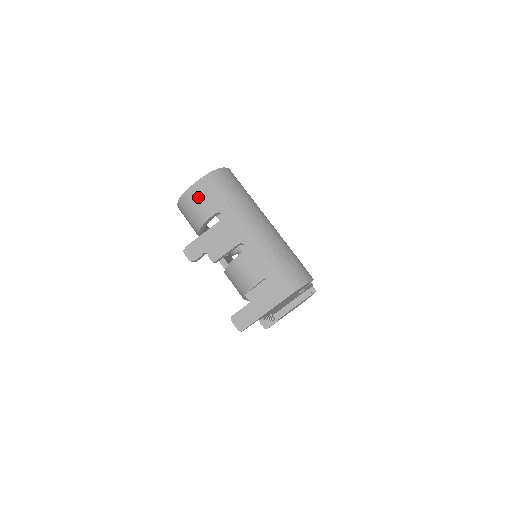
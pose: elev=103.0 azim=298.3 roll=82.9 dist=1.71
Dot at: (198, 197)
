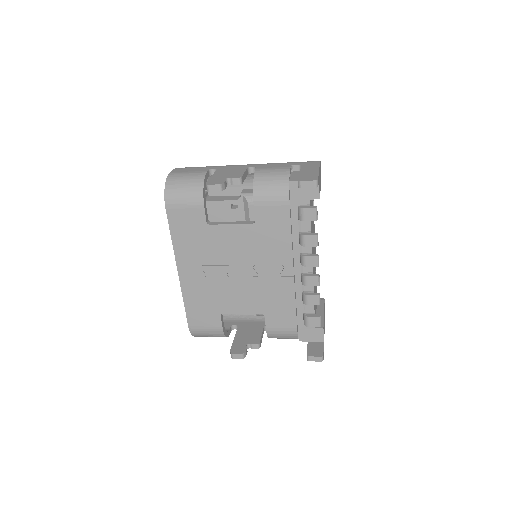
Dot at: (183, 172)
